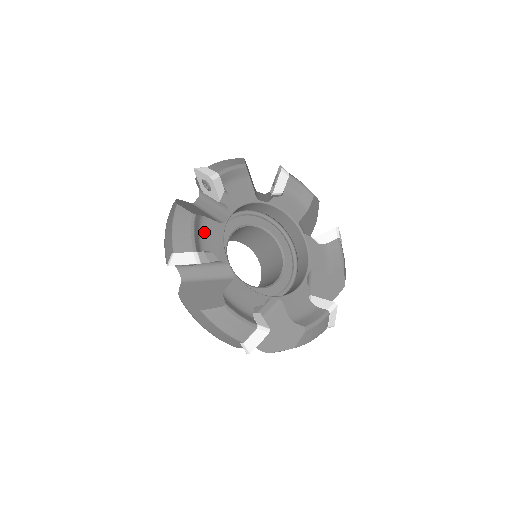
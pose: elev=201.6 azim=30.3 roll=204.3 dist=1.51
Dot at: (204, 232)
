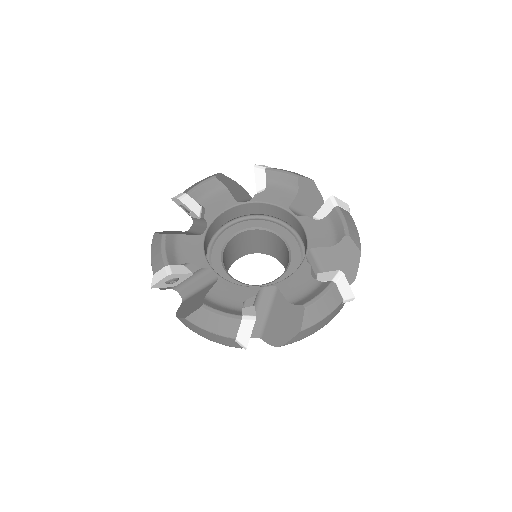
Dot at: (215, 196)
